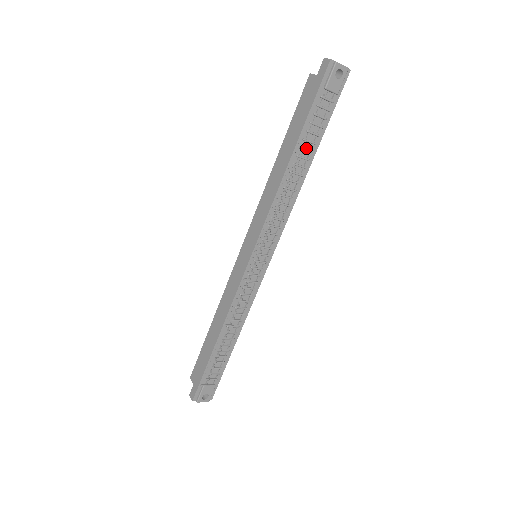
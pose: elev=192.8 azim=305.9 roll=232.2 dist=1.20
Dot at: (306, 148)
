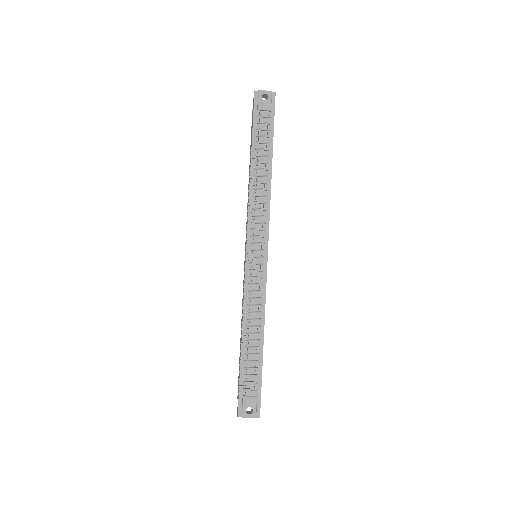
Dot at: (262, 155)
